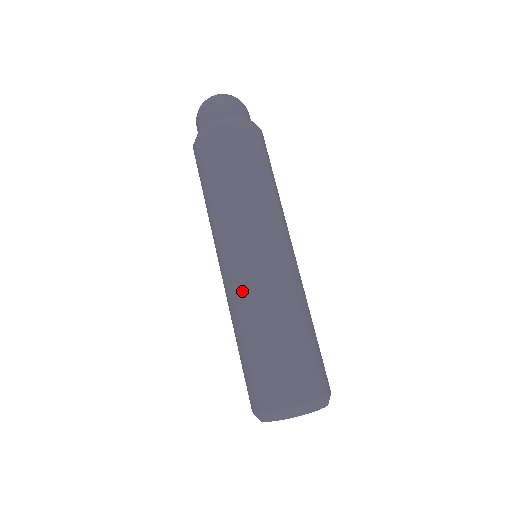
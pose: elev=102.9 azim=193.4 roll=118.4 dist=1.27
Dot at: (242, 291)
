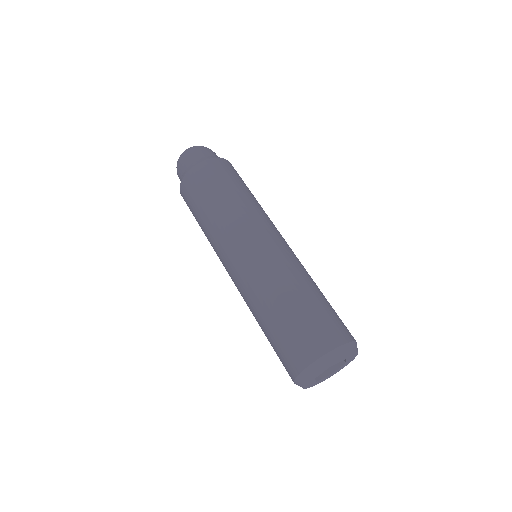
Dot at: (242, 291)
